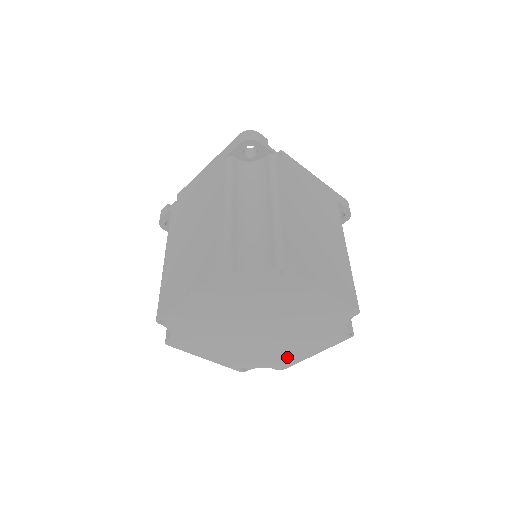
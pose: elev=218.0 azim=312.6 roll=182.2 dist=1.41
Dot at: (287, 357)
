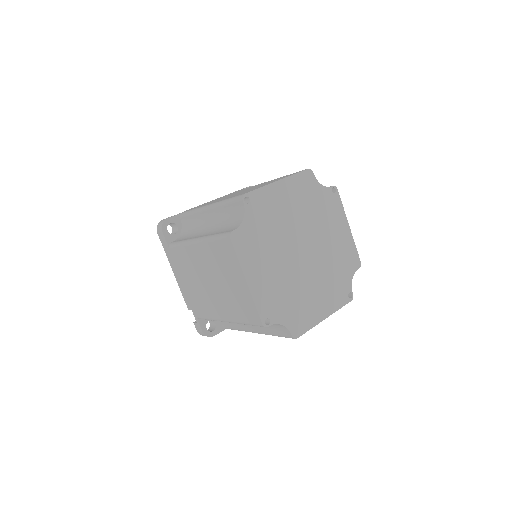
Dot at: (306, 313)
